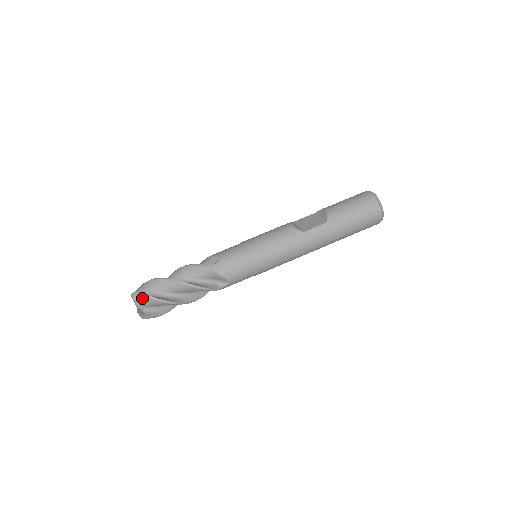
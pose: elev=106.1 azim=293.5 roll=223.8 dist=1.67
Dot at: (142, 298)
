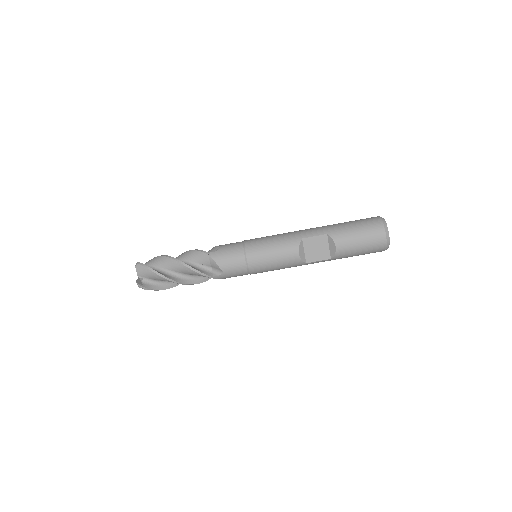
Dot at: (148, 289)
